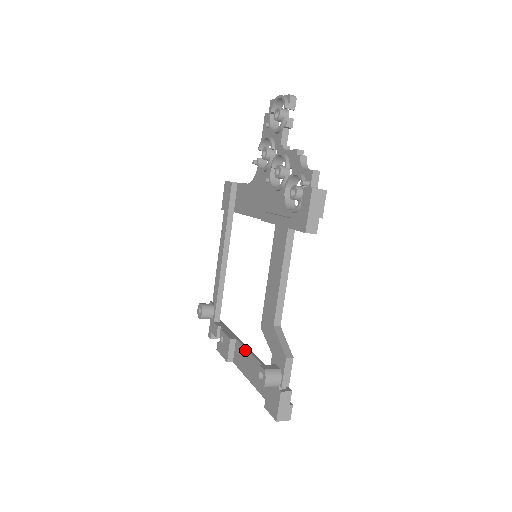
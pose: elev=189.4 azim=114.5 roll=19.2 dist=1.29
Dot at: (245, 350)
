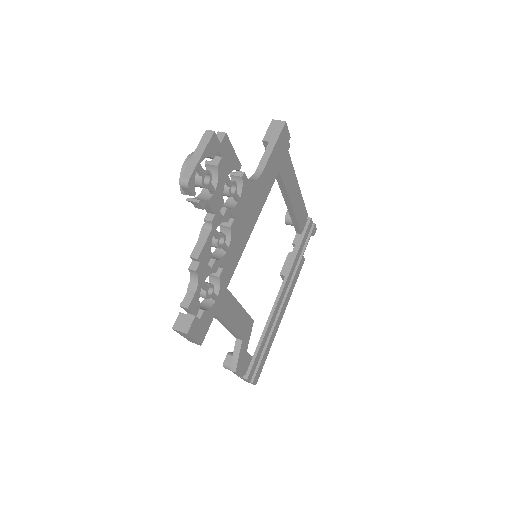
Dot at: (276, 298)
